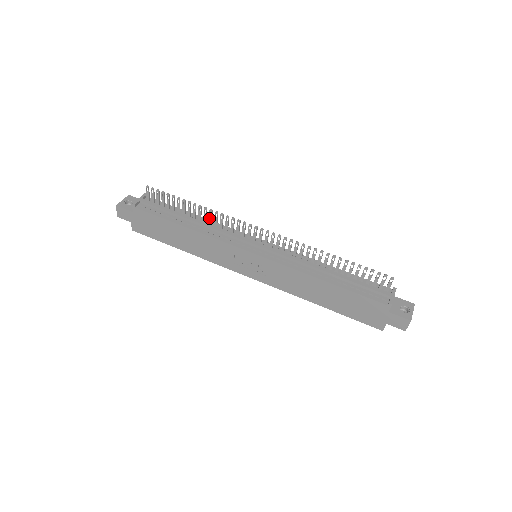
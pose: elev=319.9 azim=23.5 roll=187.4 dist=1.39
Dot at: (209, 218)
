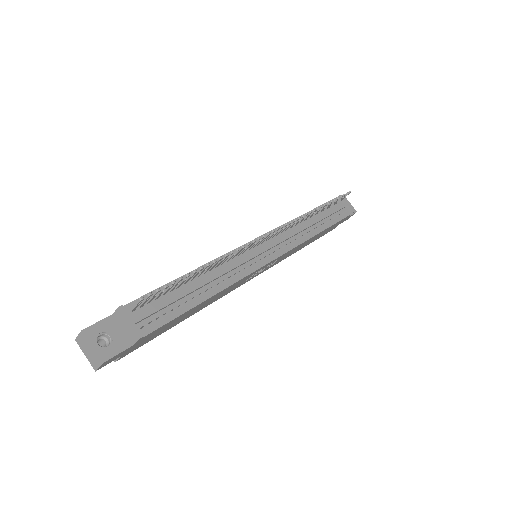
Dot at: (219, 264)
